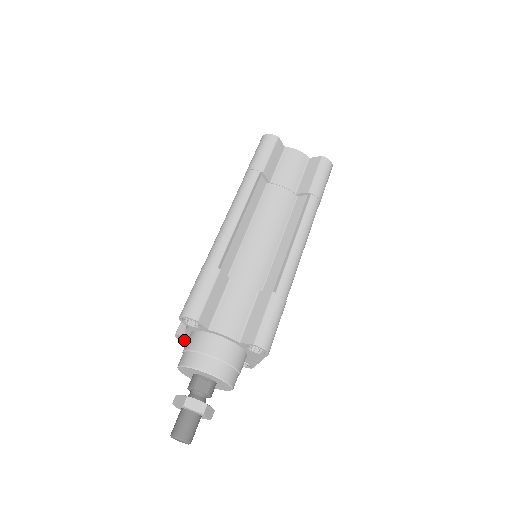
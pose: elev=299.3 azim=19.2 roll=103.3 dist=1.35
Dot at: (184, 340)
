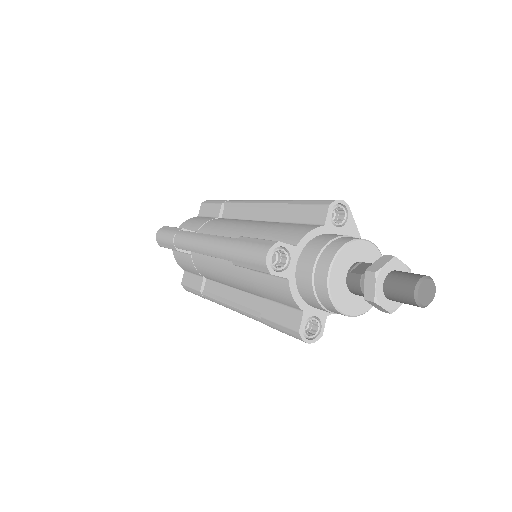
Dot at: (313, 335)
